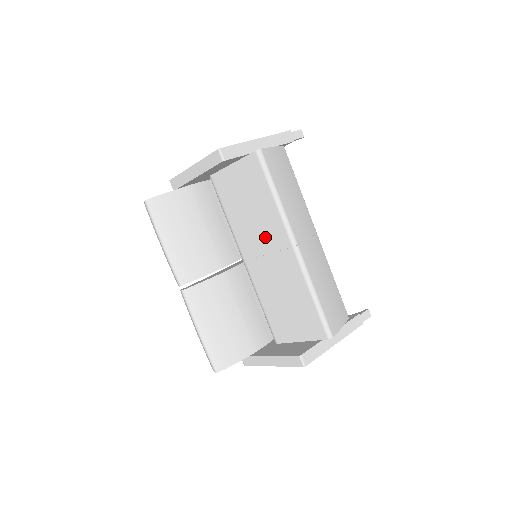
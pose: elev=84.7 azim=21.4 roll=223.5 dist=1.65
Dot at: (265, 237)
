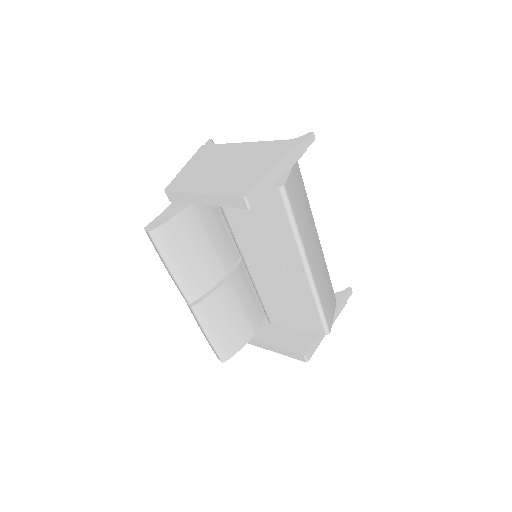
Dot at: (275, 255)
